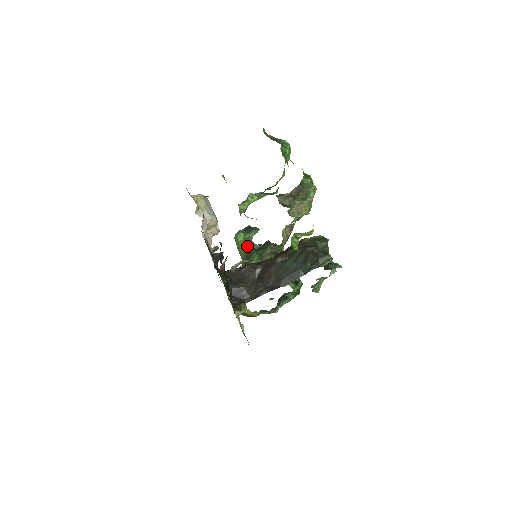
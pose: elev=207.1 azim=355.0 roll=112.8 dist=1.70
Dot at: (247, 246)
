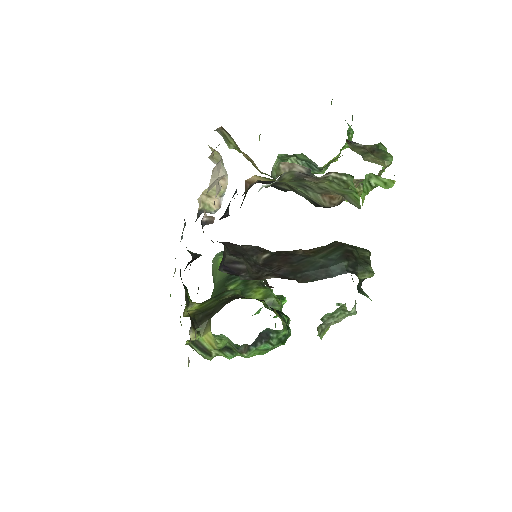
Dot at: occluded
